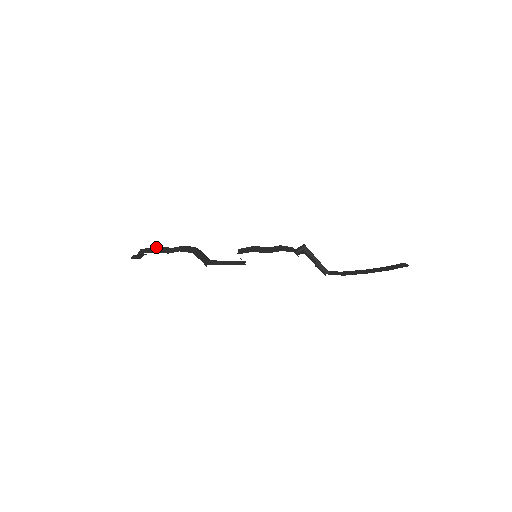
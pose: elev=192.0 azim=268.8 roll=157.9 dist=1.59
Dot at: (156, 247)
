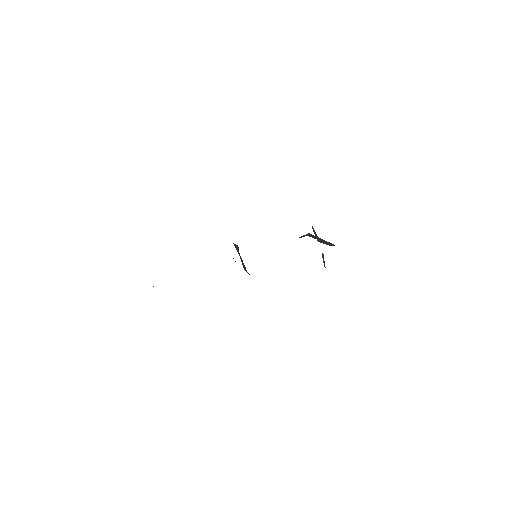
Dot at: occluded
